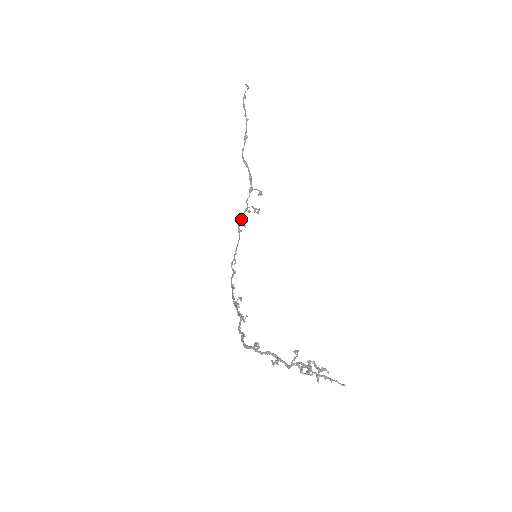
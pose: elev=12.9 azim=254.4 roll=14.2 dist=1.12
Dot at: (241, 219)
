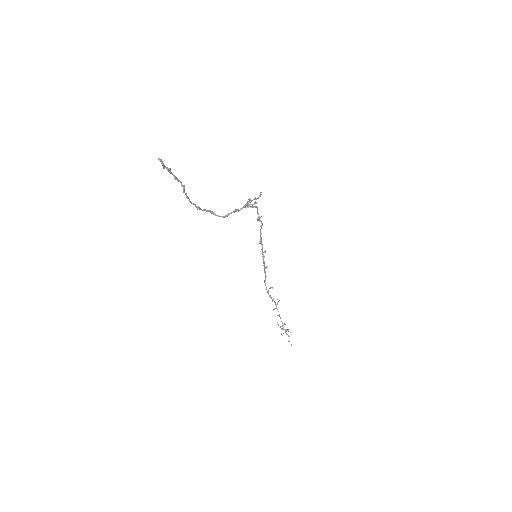
Dot at: occluded
